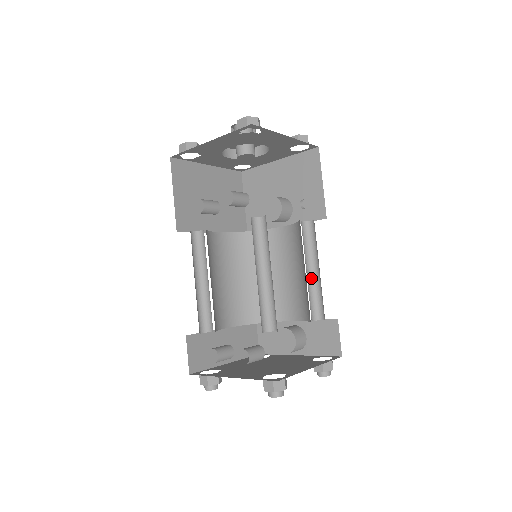
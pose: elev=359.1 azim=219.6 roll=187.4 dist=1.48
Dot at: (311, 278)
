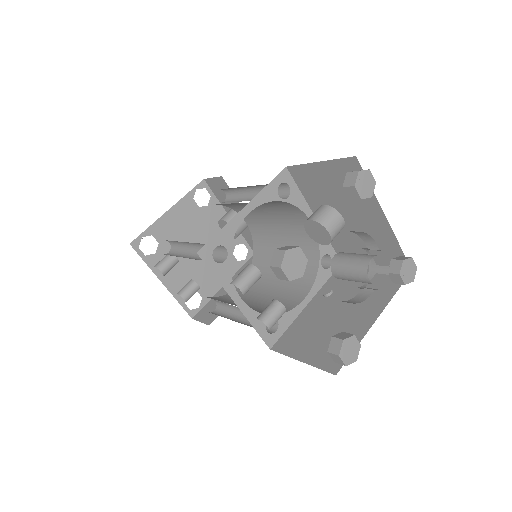
Dot at: occluded
